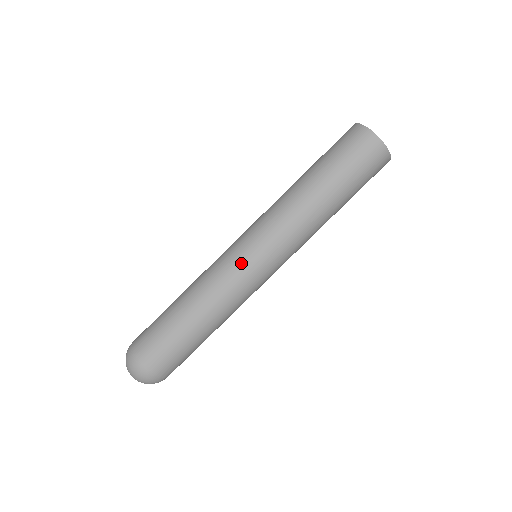
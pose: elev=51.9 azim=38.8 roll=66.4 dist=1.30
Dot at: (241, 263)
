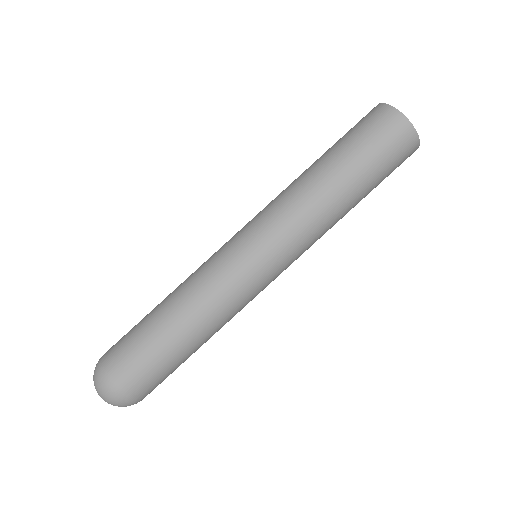
Dot at: (230, 253)
